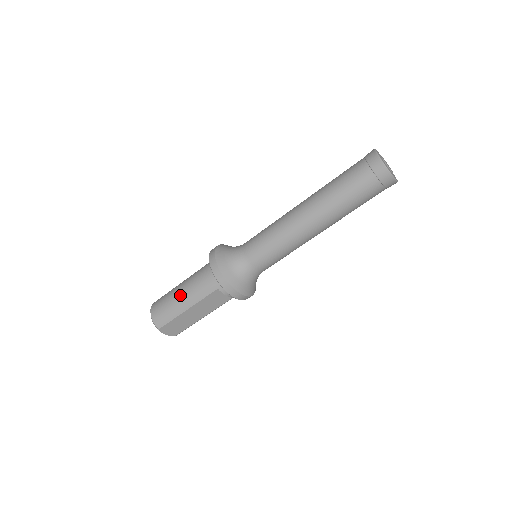
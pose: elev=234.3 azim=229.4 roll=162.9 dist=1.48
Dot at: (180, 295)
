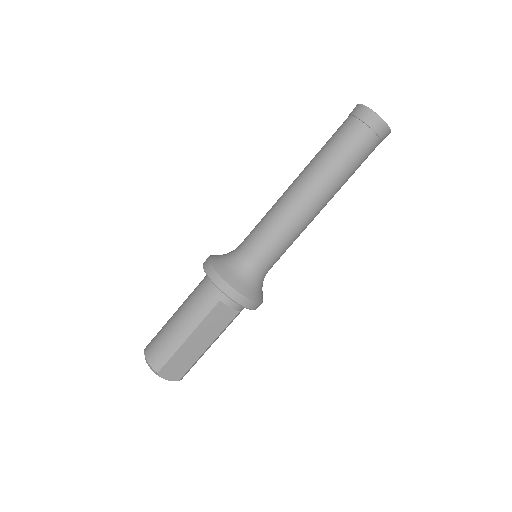
Dot at: (177, 322)
